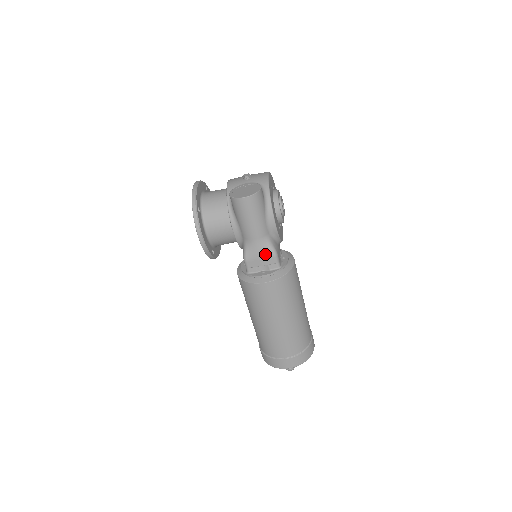
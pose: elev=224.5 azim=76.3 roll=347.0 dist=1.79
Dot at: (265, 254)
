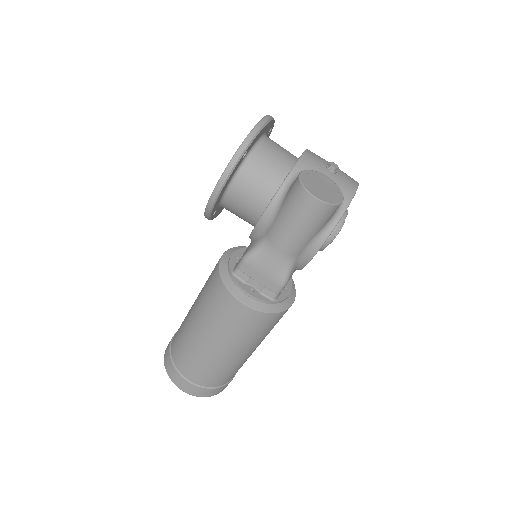
Dot at: (273, 274)
